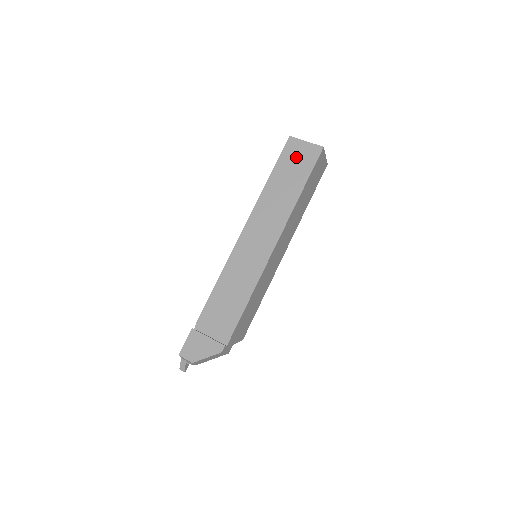
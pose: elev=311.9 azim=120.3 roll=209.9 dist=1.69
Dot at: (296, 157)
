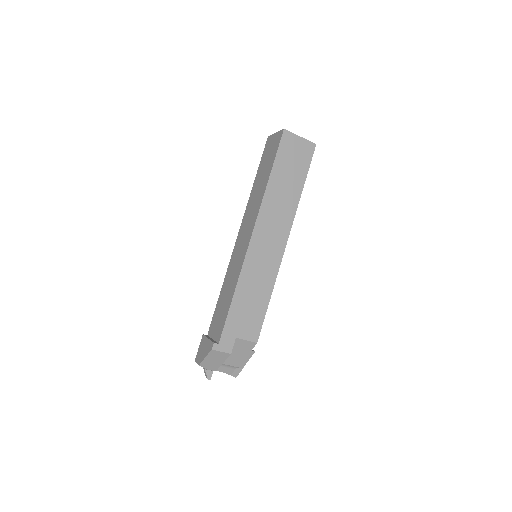
Dot at: (269, 151)
